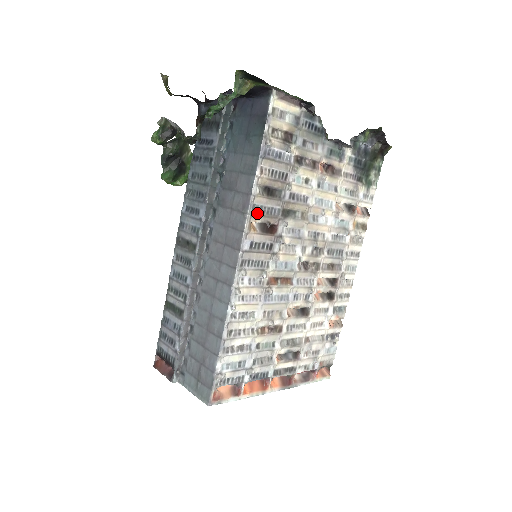
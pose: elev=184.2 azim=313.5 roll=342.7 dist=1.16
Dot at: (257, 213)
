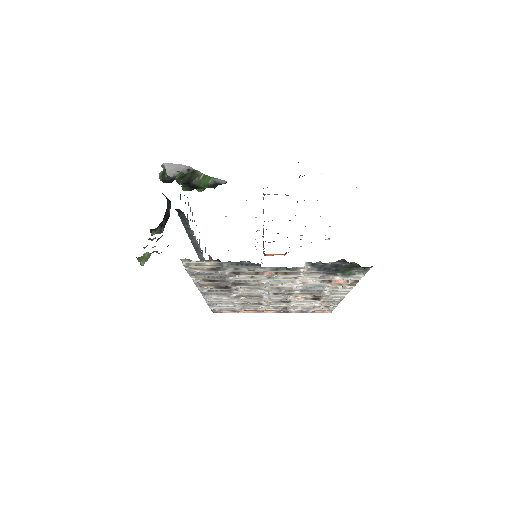
Dot at: (205, 285)
